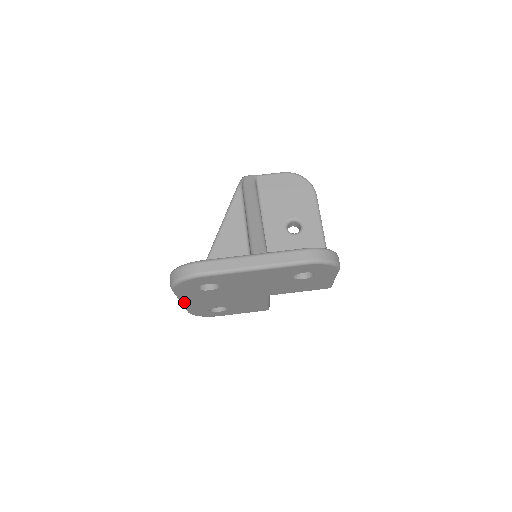
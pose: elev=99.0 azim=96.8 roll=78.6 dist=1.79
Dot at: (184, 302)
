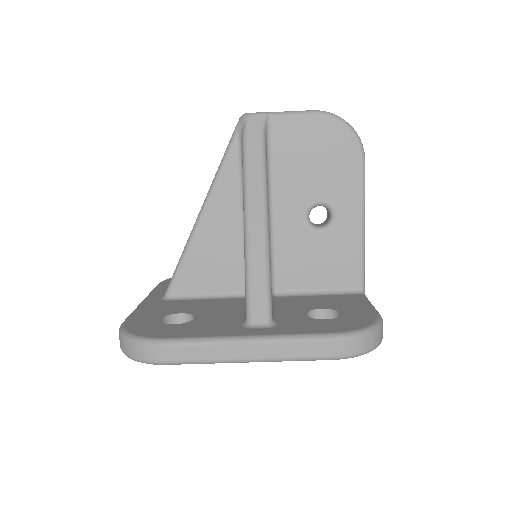
Dot at: occluded
